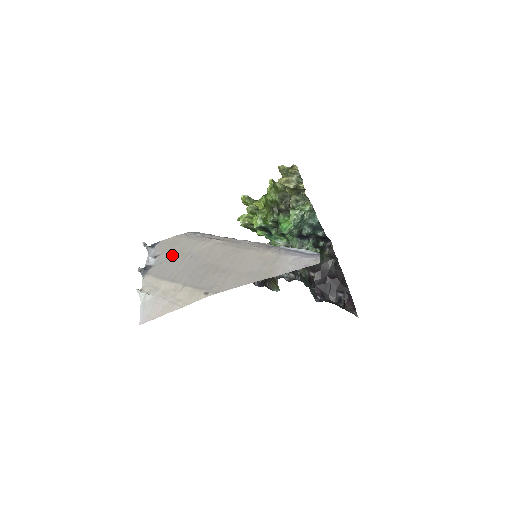
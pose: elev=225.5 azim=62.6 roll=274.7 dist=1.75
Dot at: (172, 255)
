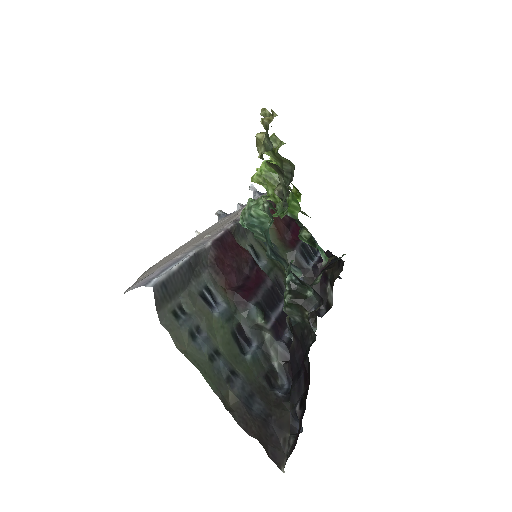
Dot at: (238, 210)
